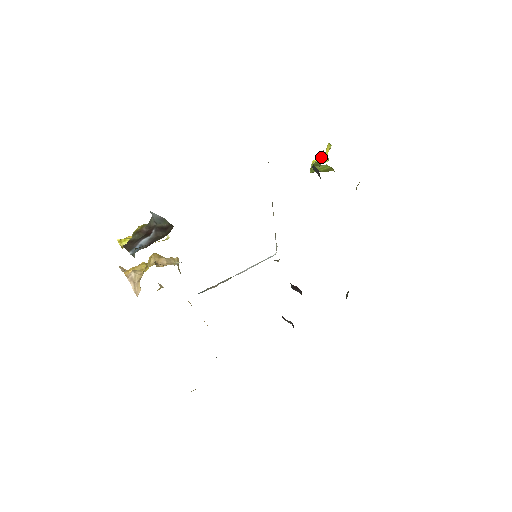
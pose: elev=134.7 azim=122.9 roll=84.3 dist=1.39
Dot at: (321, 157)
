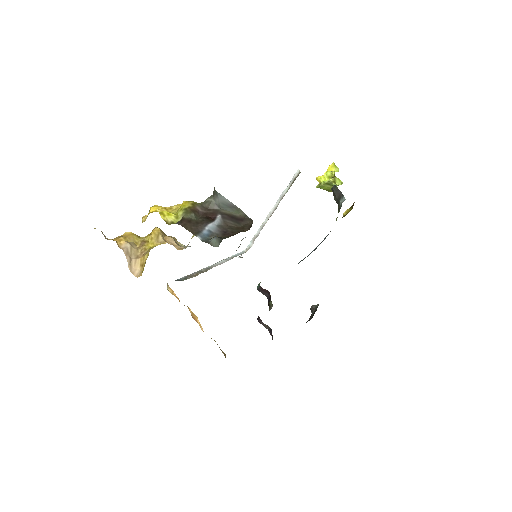
Dot at: (335, 178)
